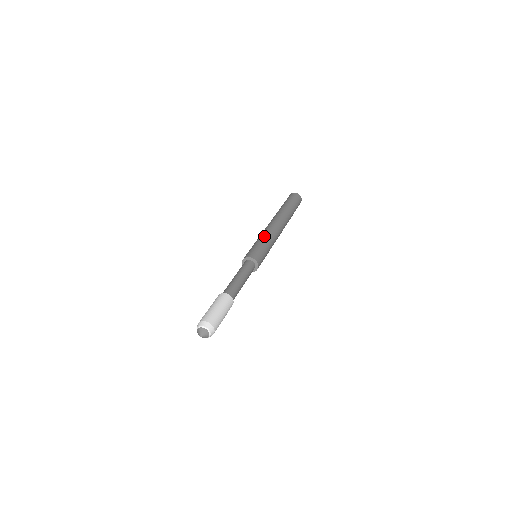
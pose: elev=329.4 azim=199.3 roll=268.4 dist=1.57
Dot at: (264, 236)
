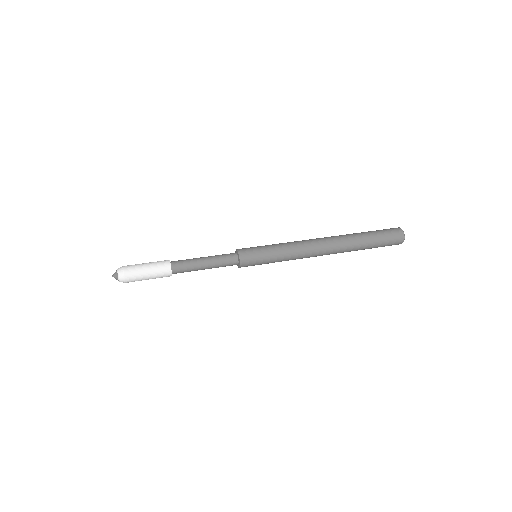
Dot at: (281, 243)
